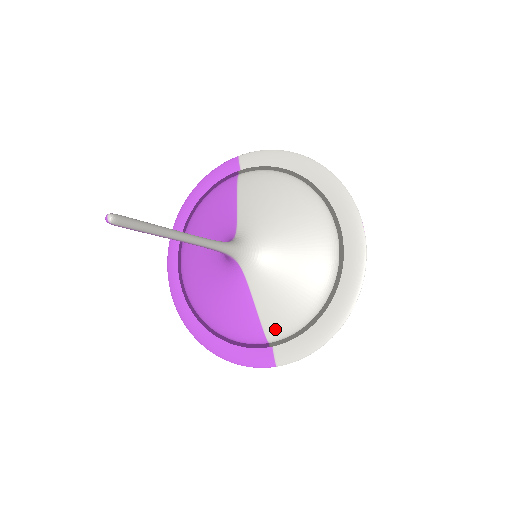
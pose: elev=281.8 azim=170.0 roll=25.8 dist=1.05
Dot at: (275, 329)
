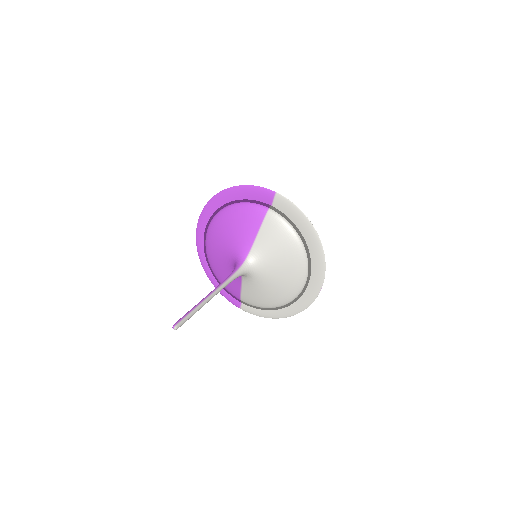
Dot at: (247, 301)
